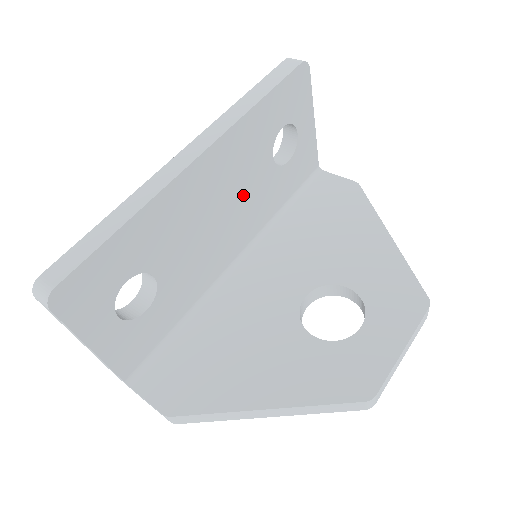
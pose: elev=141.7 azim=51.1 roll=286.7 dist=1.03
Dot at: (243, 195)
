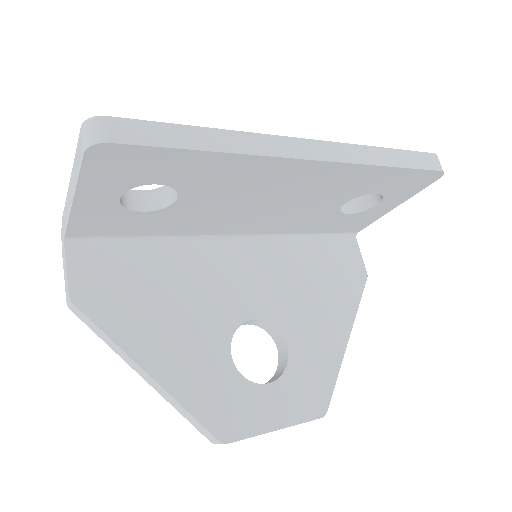
Dot at: (297, 206)
